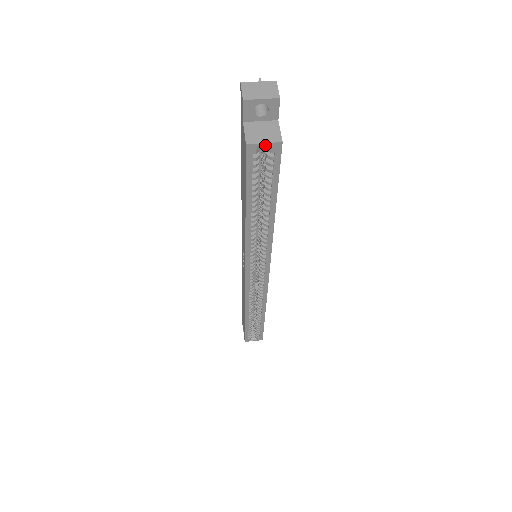
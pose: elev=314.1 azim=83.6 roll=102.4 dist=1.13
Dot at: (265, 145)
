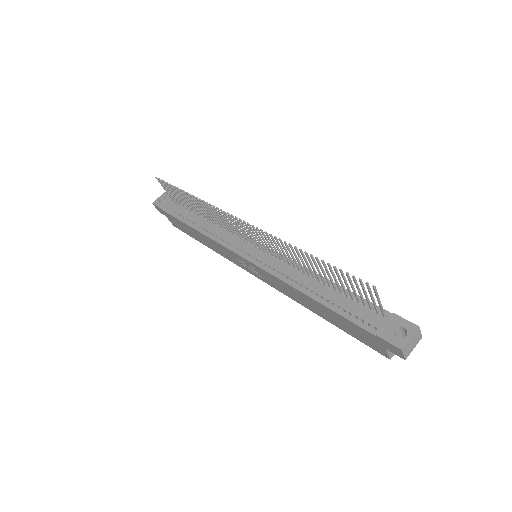
Dot at: occluded
